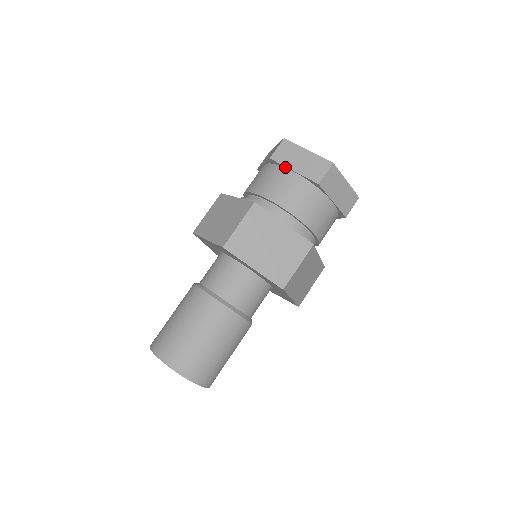
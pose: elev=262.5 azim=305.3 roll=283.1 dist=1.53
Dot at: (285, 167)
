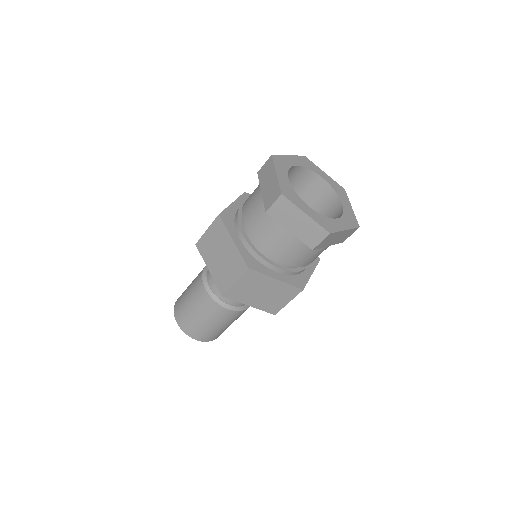
Dot at: (281, 224)
